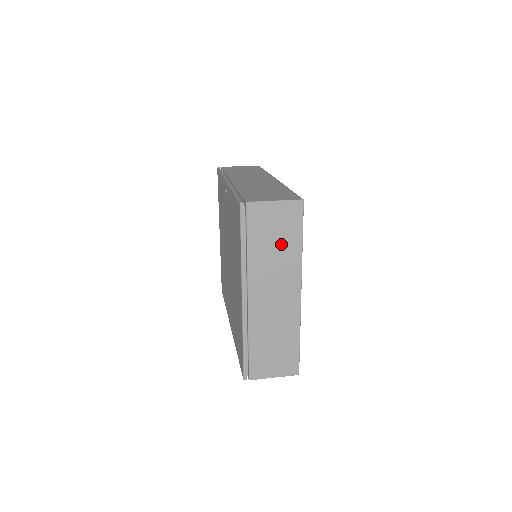
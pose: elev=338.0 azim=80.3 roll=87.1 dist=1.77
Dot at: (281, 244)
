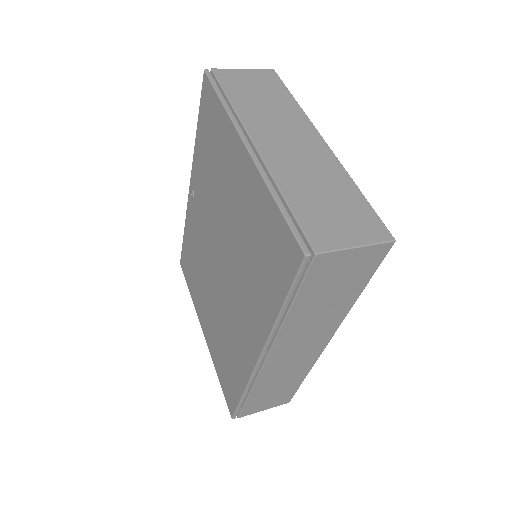
Dot at: (269, 98)
